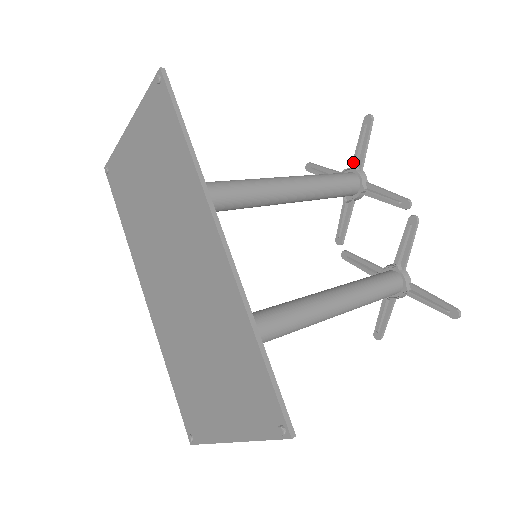
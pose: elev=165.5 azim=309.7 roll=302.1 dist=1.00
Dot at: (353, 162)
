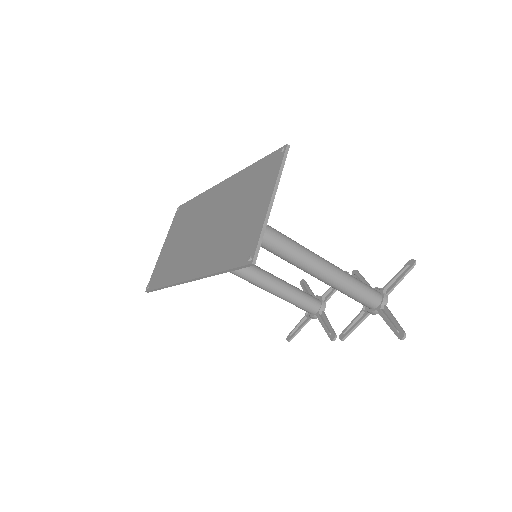
Dot at: occluded
